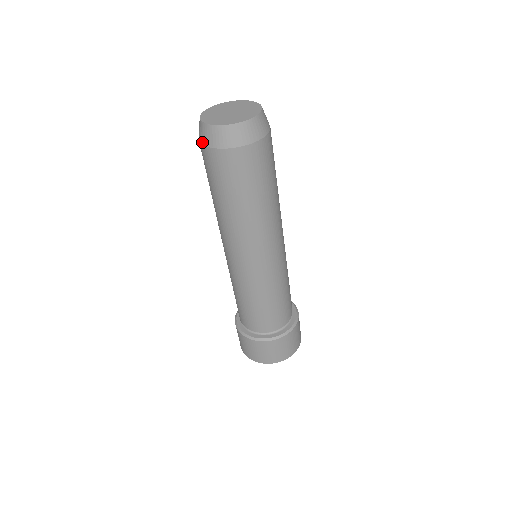
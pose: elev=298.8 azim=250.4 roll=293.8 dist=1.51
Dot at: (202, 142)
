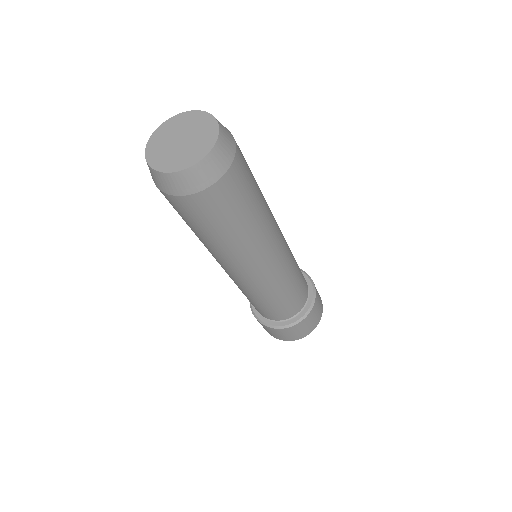
Dot at: (173, 194)
